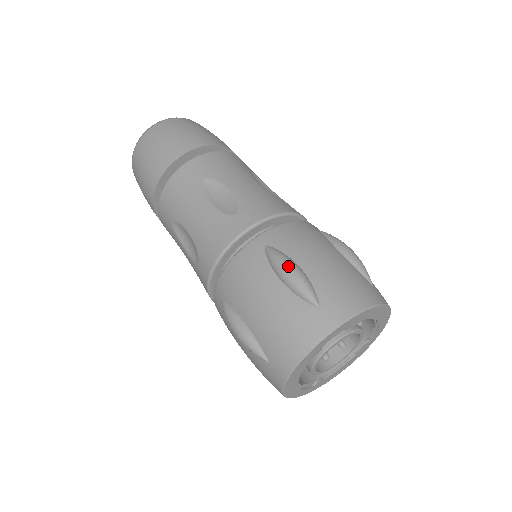
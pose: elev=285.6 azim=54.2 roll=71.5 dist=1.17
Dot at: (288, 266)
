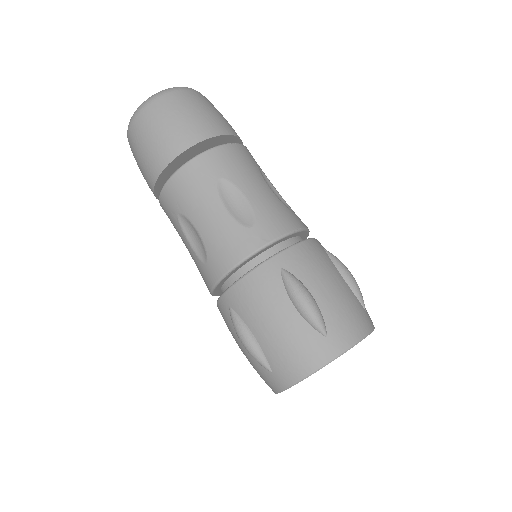
Dot at: (304, 296)
